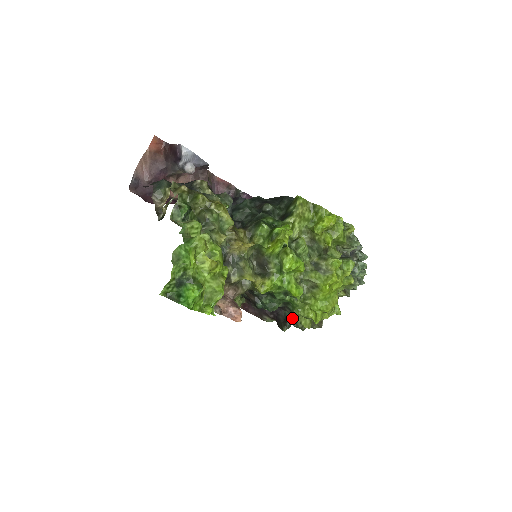
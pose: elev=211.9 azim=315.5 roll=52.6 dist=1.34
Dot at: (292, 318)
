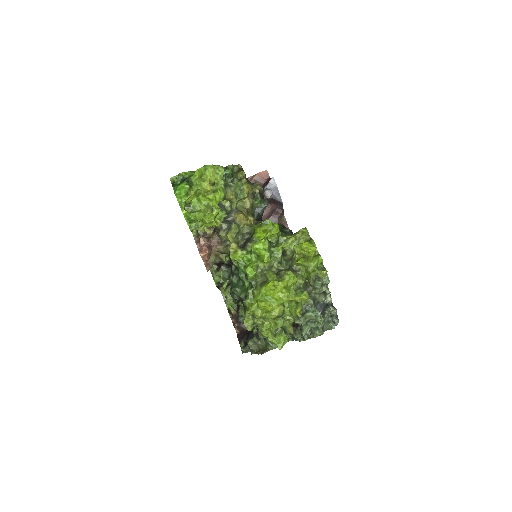
Dot at: (251, 337)
